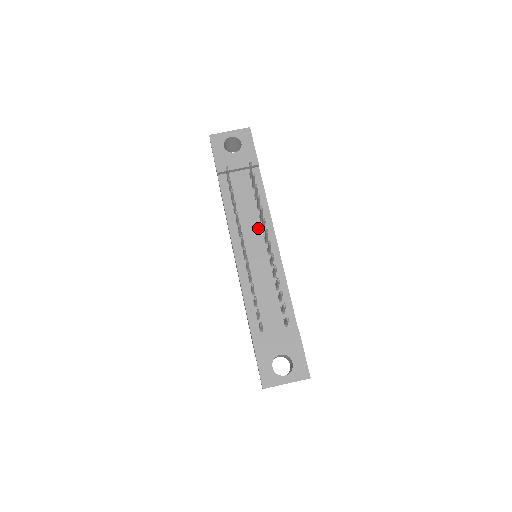
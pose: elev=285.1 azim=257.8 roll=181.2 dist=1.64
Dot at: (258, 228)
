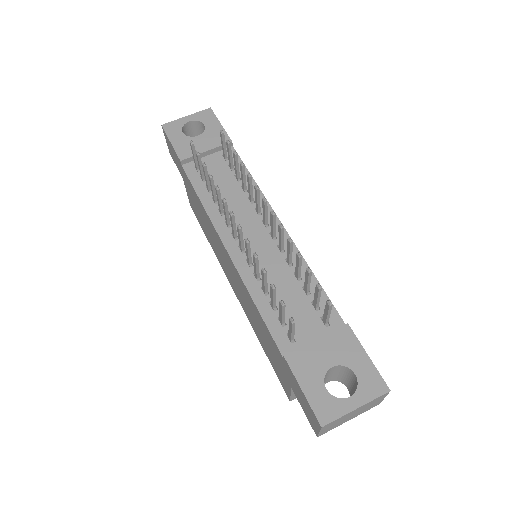
Dot at: (250, 212)
